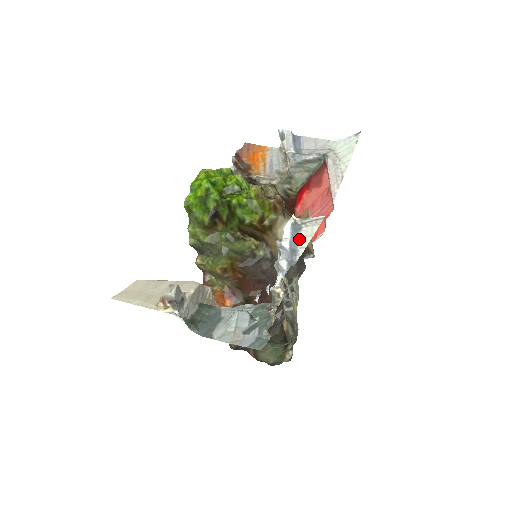
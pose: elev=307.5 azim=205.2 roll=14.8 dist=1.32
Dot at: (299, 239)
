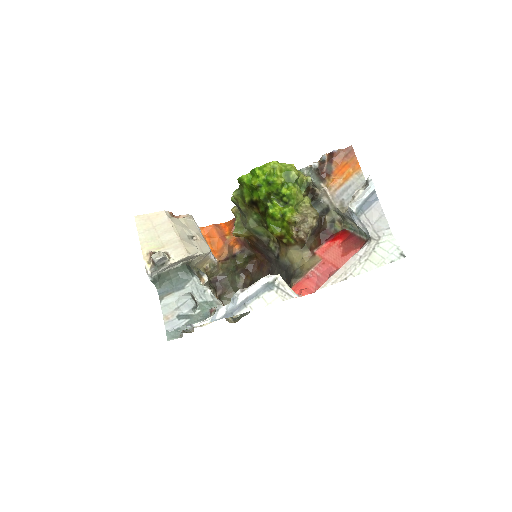
Dot at: (258, 299)
